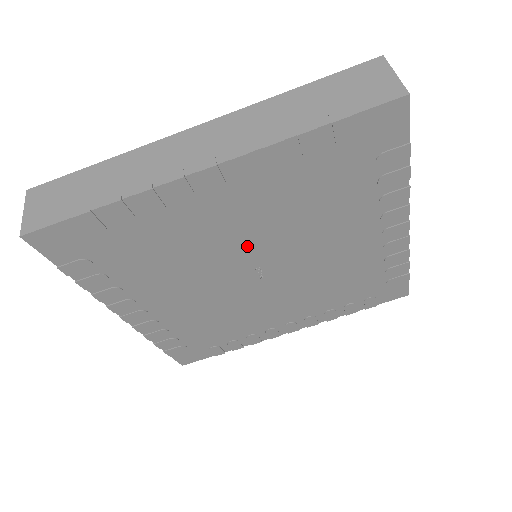
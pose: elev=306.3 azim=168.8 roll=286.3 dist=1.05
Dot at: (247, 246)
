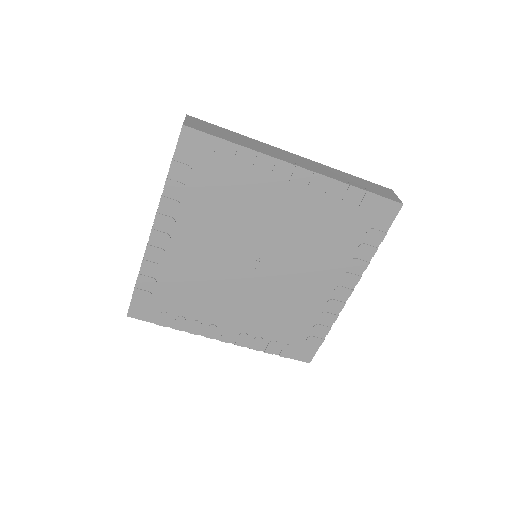
Dot at: (270, 235)
